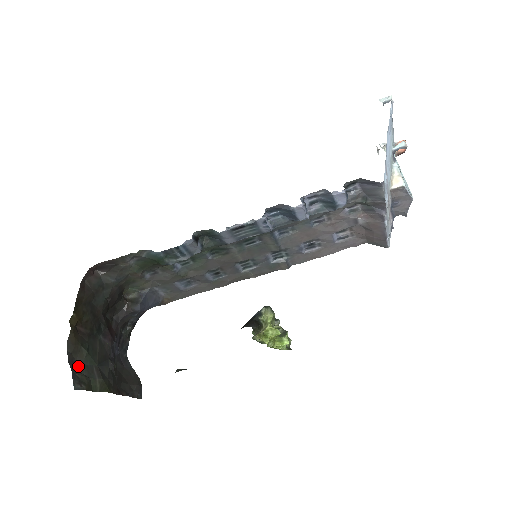
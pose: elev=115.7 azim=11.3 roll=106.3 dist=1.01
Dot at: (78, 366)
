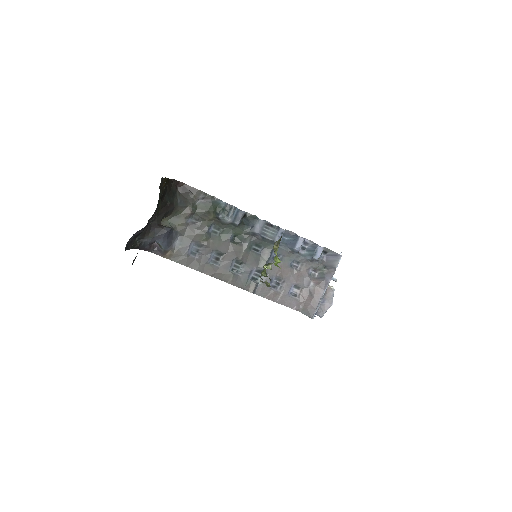
Dot at: occluded
